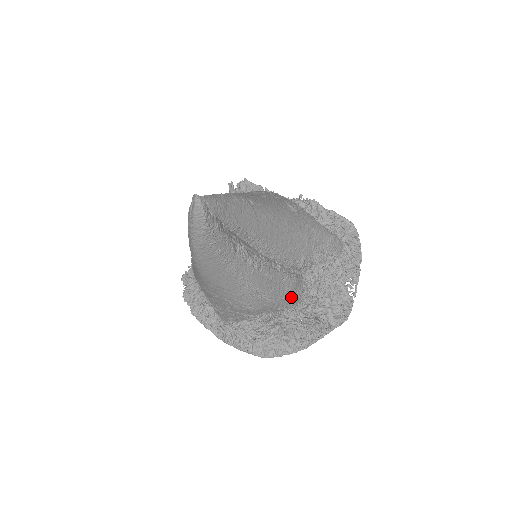
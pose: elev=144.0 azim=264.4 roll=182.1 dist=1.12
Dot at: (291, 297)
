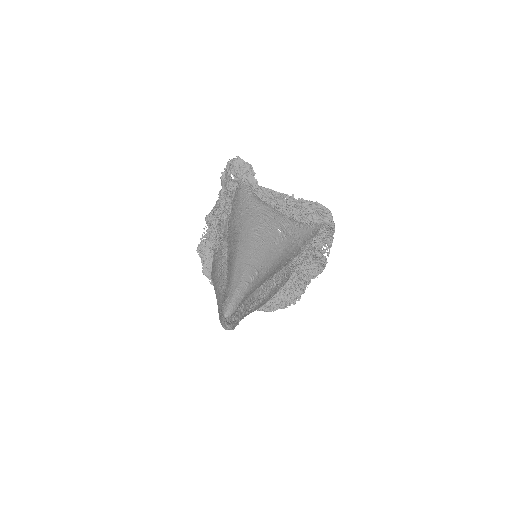
Dot at: occluded
